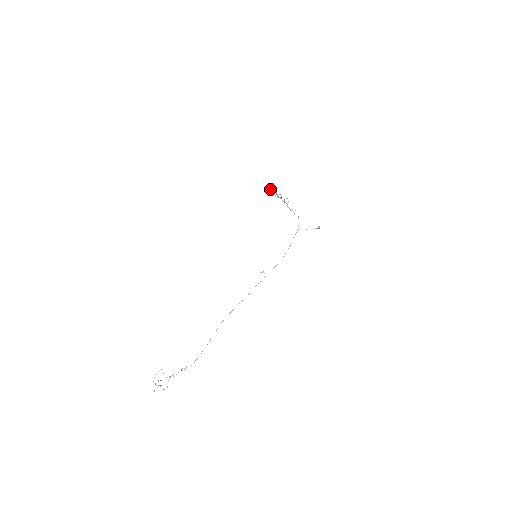
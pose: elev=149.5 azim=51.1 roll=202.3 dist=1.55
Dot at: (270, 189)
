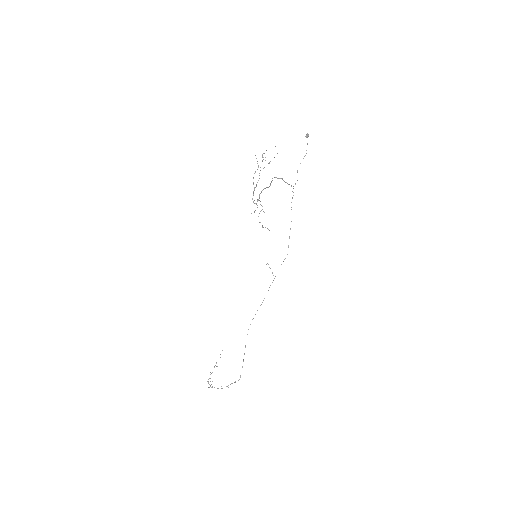
Dot at: (255, 210)
